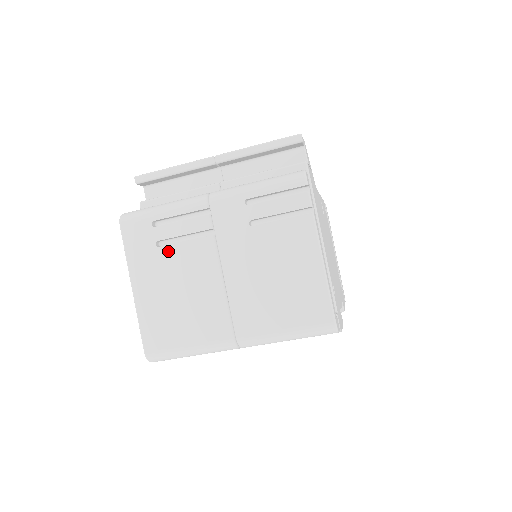
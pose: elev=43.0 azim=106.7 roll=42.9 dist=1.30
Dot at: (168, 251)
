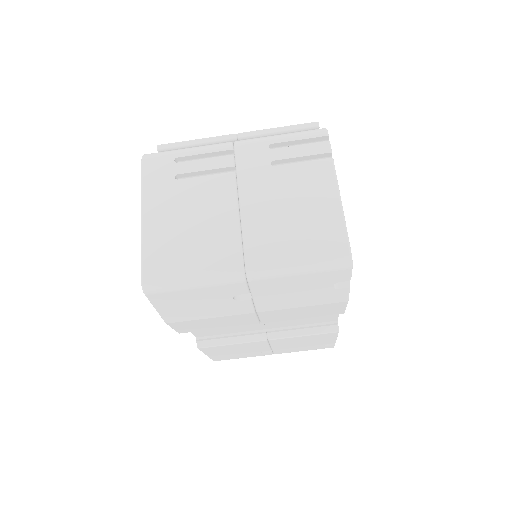
Dot at: (186, 183)
